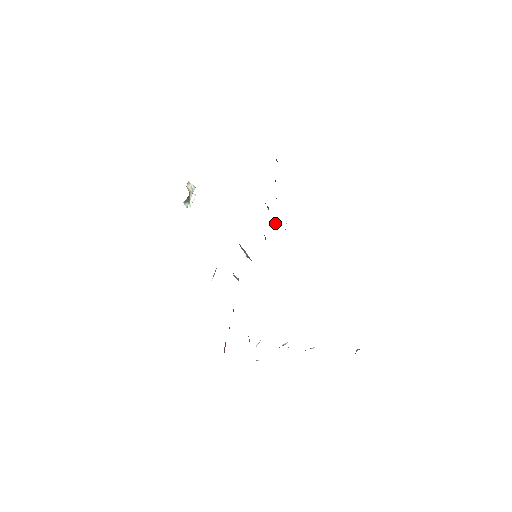
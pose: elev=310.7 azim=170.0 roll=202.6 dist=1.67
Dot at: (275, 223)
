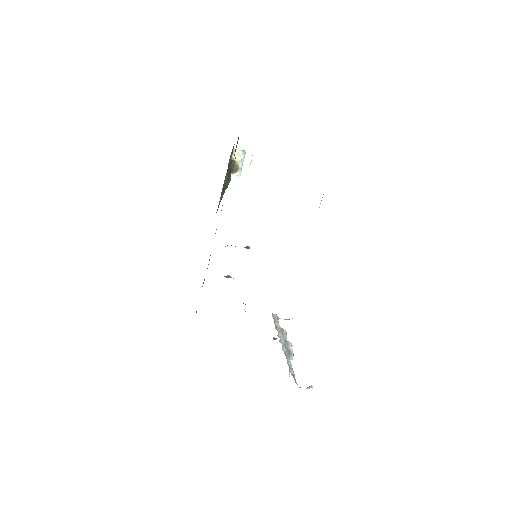
Dot at: occluded
